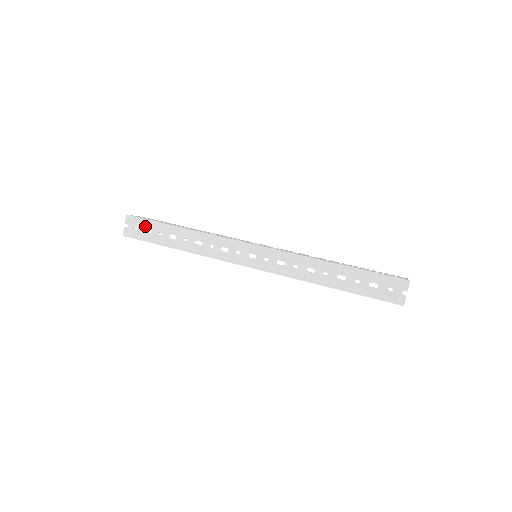
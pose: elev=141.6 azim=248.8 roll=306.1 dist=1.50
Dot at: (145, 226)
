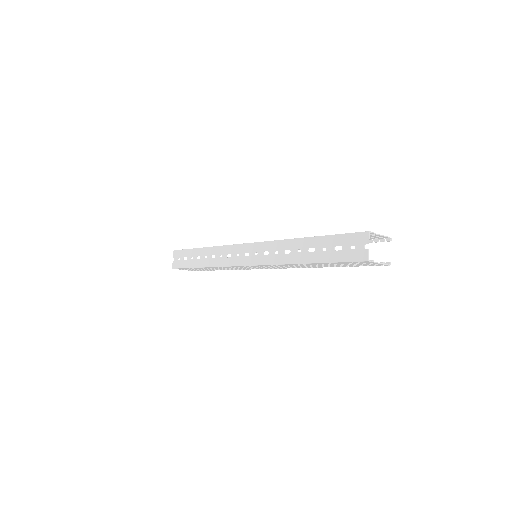
Dot at: (183, 255)
